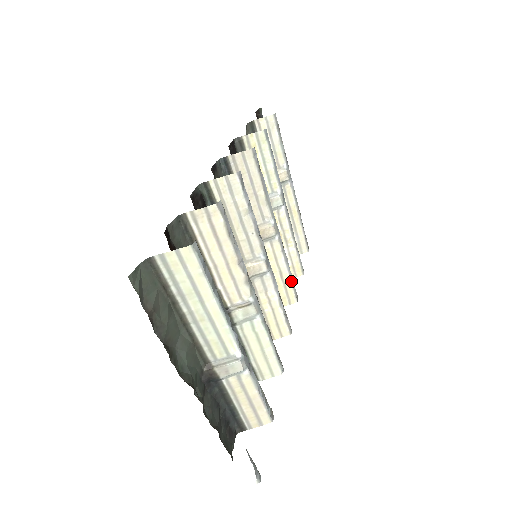
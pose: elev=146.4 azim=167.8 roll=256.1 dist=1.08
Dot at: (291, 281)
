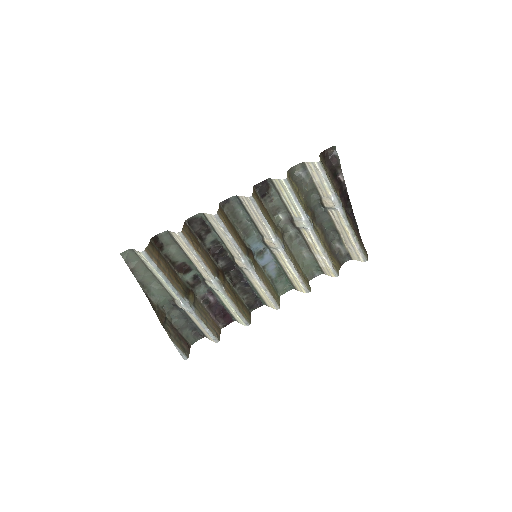
Dot at: (298, 279)
